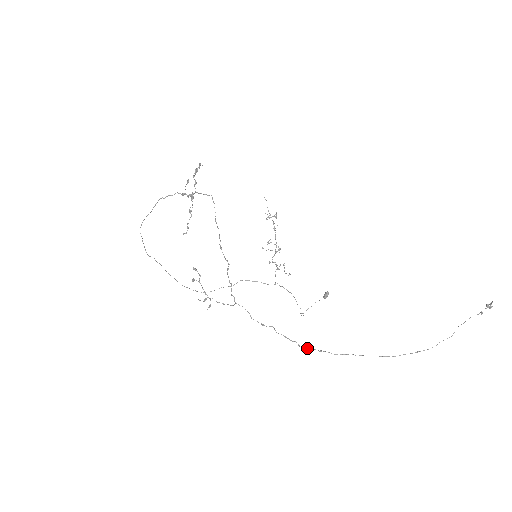
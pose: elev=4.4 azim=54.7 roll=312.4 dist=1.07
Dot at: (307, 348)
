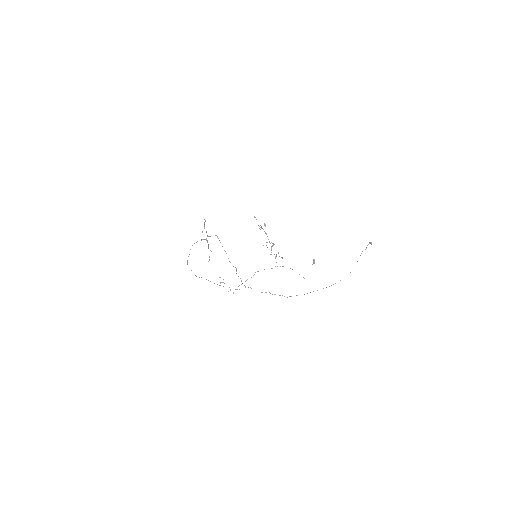
Dot at: occluded
